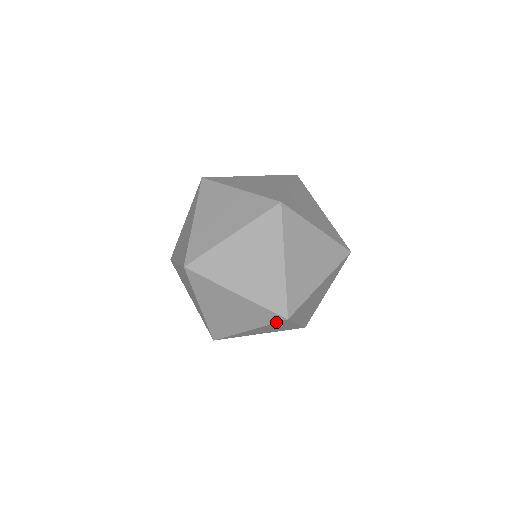
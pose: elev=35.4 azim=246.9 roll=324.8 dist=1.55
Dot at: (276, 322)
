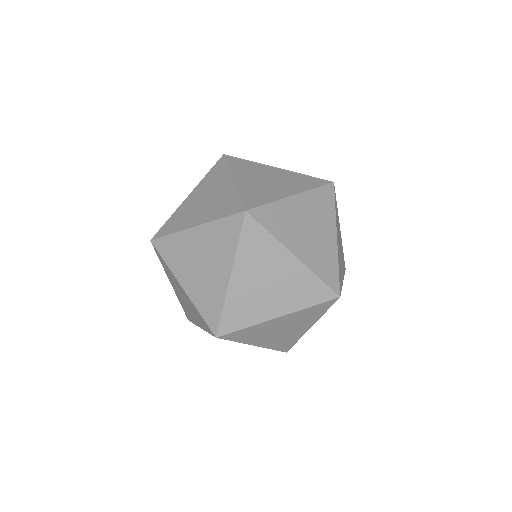
Dot at: occluded
